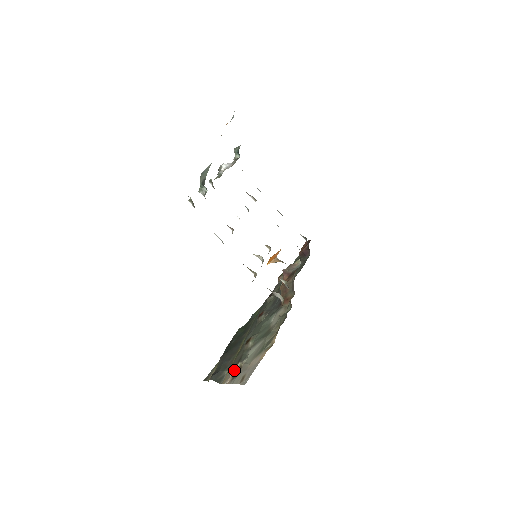
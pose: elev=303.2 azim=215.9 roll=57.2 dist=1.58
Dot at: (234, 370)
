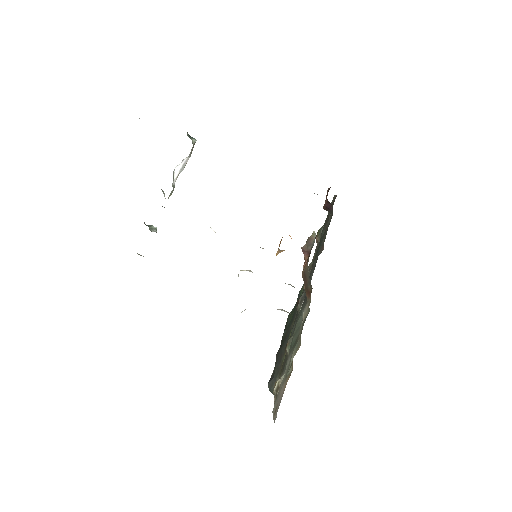
Dot at: (273, 391)
